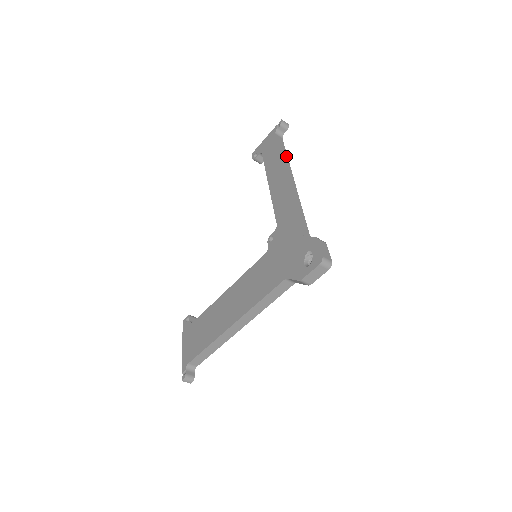
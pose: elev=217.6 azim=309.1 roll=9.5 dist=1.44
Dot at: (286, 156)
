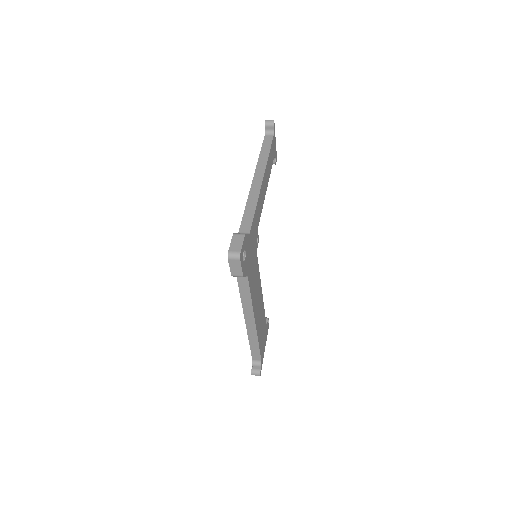
Dot at: (267, 154)
